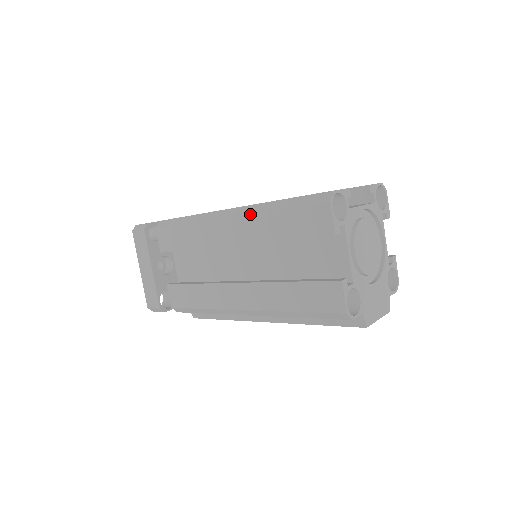
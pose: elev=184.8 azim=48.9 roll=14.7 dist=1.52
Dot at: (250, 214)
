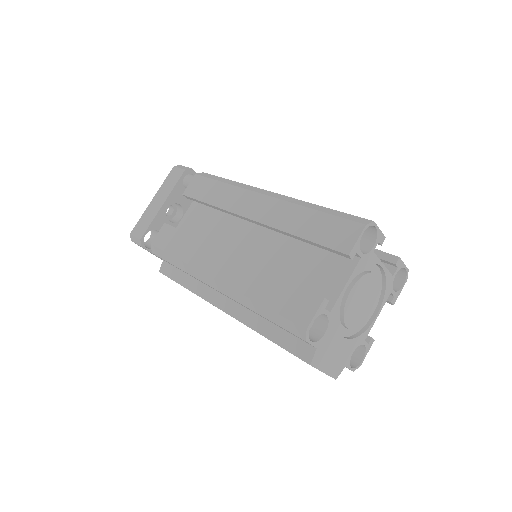
Dot at: (287, 201)
